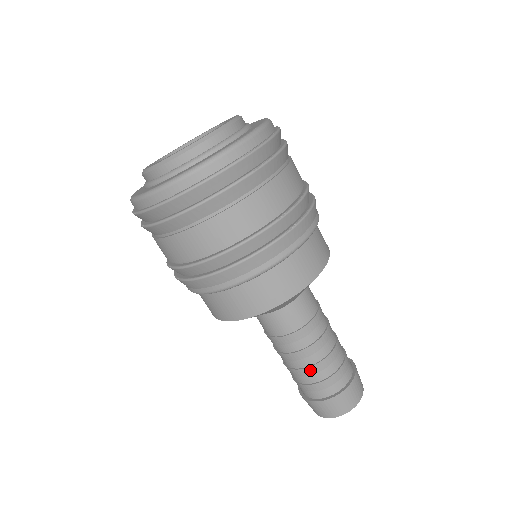
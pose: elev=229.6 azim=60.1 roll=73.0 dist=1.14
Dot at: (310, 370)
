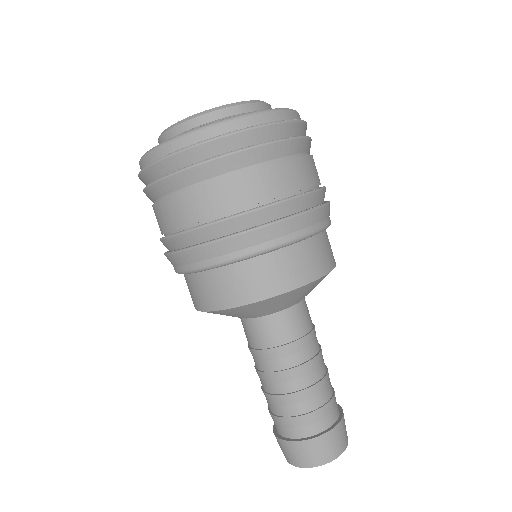
Dot at: (296, 396)
